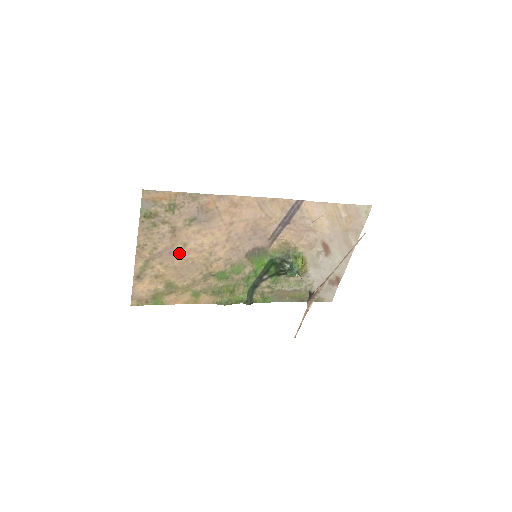
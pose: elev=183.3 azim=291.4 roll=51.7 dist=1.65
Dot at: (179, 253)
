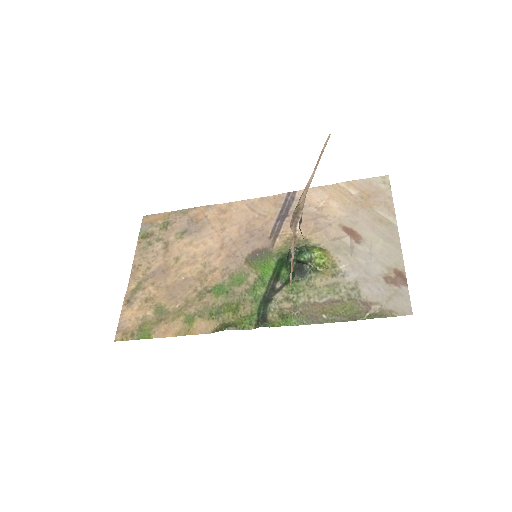
Dot at: (172, 270)
